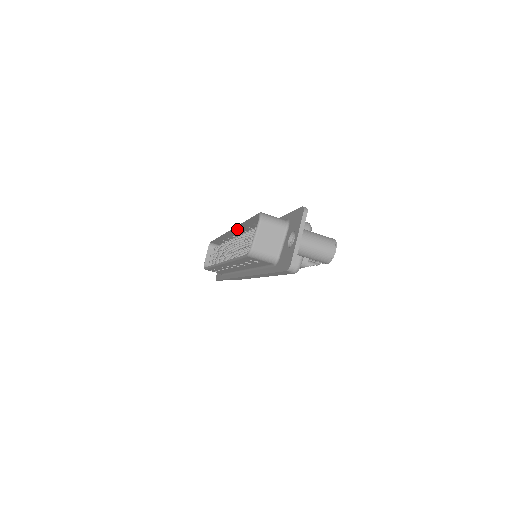
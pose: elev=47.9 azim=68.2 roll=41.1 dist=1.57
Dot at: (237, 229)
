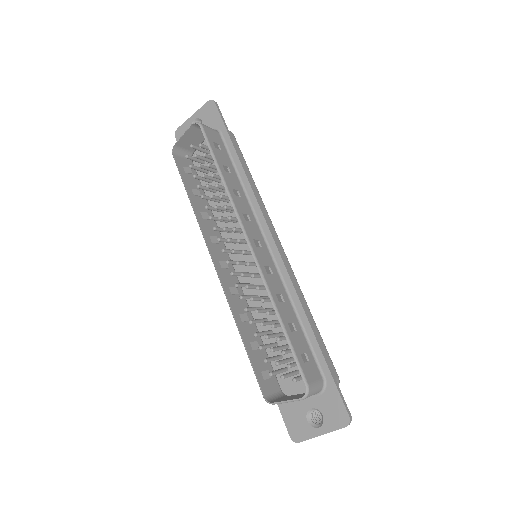
Dot at: (261, 269)
